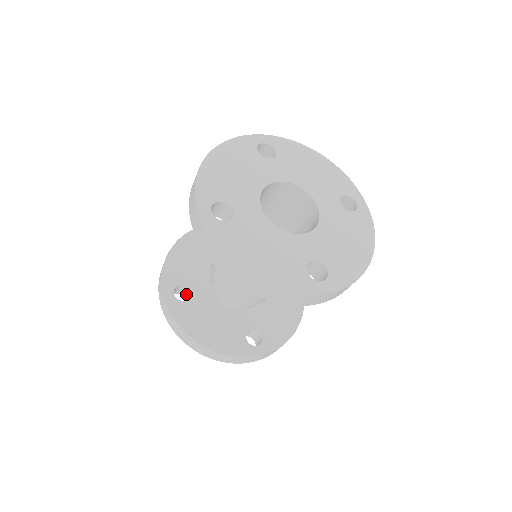
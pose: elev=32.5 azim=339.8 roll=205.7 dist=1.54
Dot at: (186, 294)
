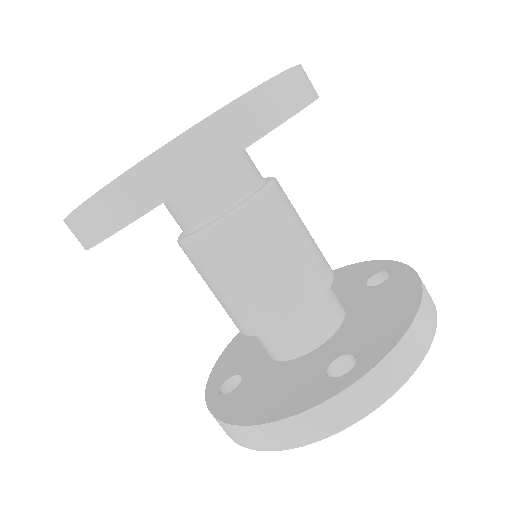
Dot at: occluded
